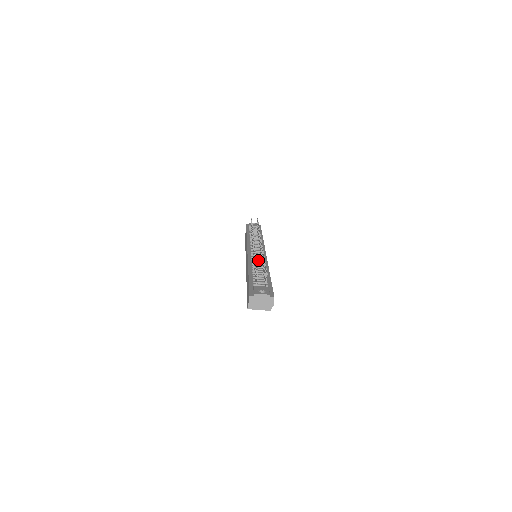
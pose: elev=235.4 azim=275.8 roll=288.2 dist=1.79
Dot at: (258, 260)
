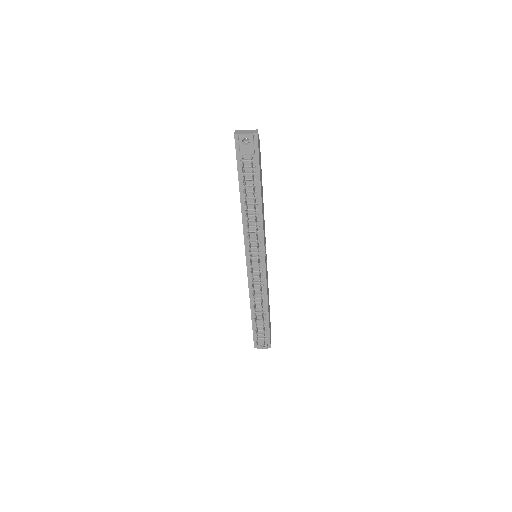
Dot at: (258, 286)
